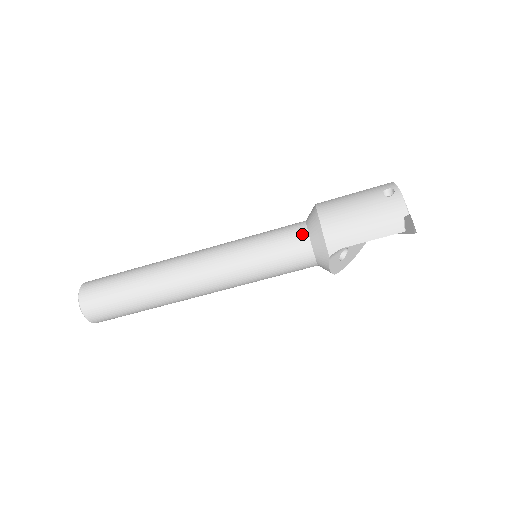
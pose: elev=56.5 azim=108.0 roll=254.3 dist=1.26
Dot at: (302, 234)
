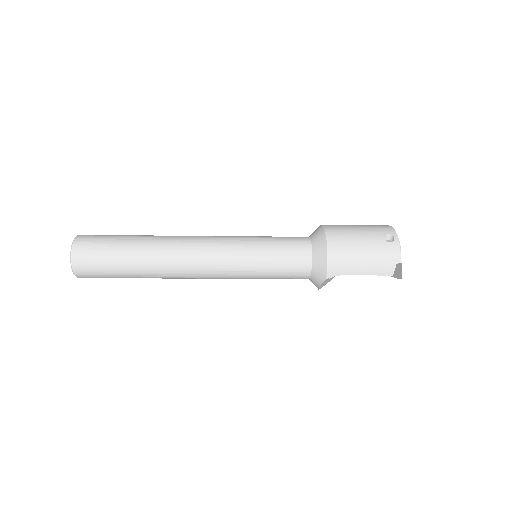
Dot at: (306, 251)
